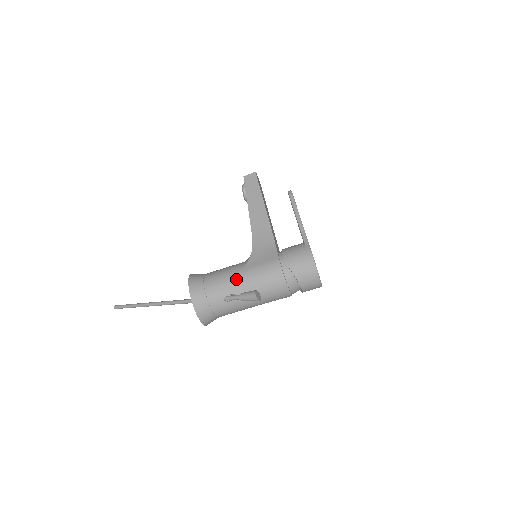
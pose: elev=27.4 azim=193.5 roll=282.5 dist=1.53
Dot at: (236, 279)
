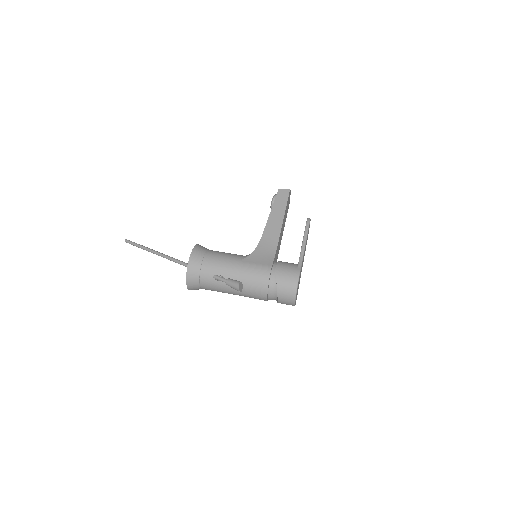
Dot at: (231, 266)
